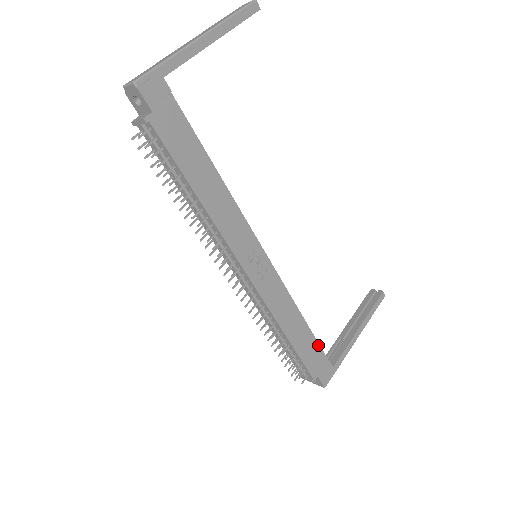
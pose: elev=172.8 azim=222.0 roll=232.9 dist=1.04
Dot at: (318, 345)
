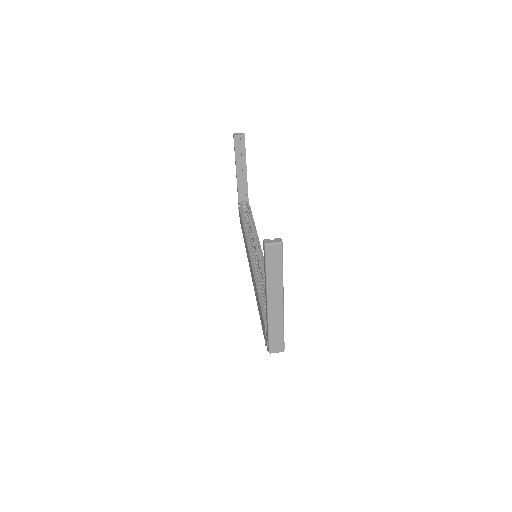
Dot at: occluded
